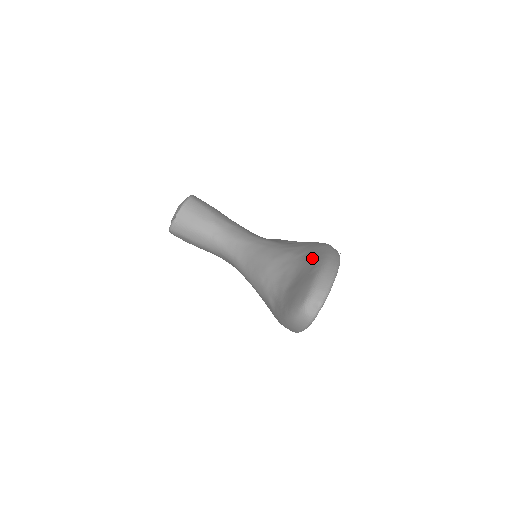
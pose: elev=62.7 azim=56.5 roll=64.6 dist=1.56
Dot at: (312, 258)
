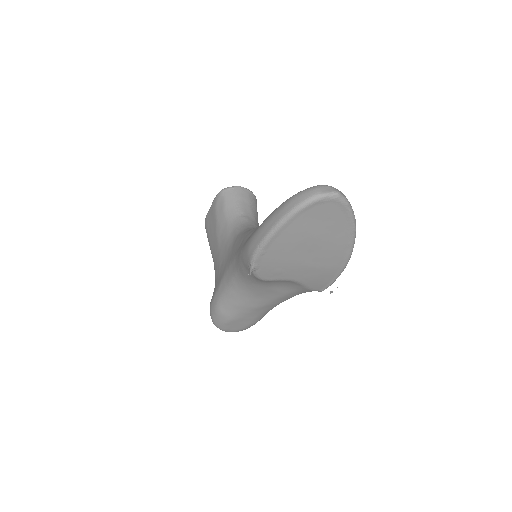
Dot at: occluded
